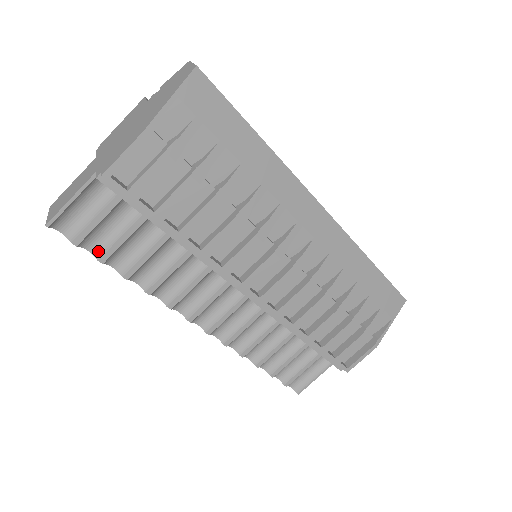
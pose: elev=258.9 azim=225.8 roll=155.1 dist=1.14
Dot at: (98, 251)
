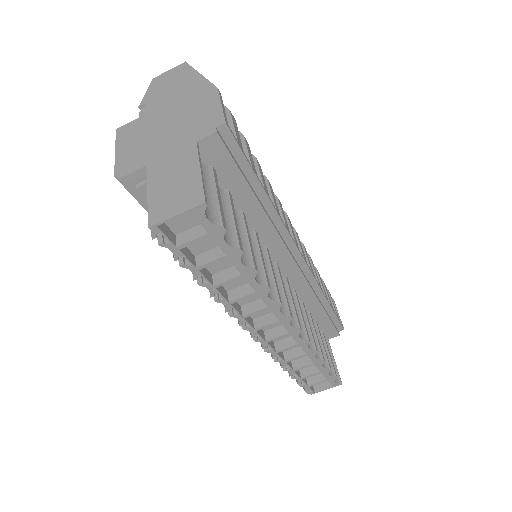
Dot at: (231, 241)
